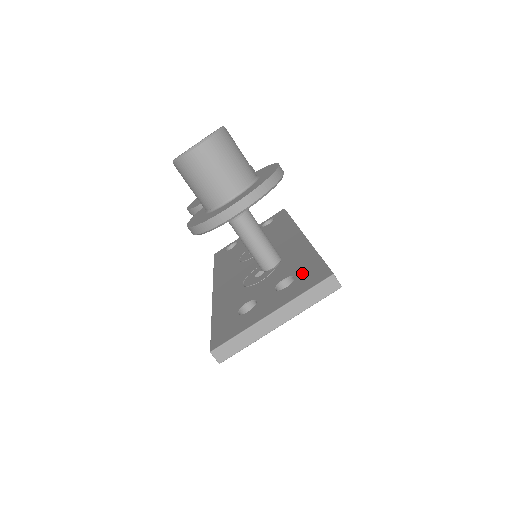
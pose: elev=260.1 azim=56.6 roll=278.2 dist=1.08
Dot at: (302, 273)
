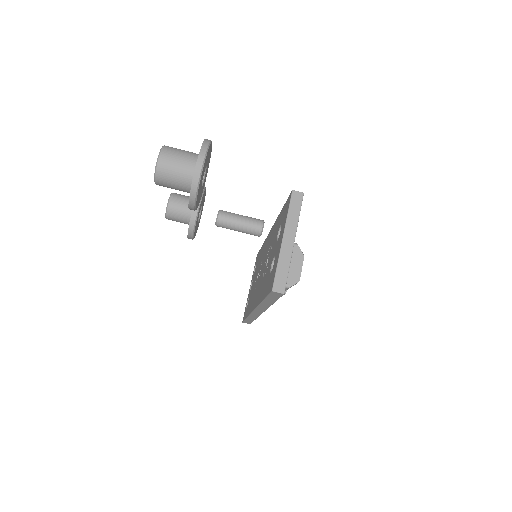
Dot at: (282, 218)
